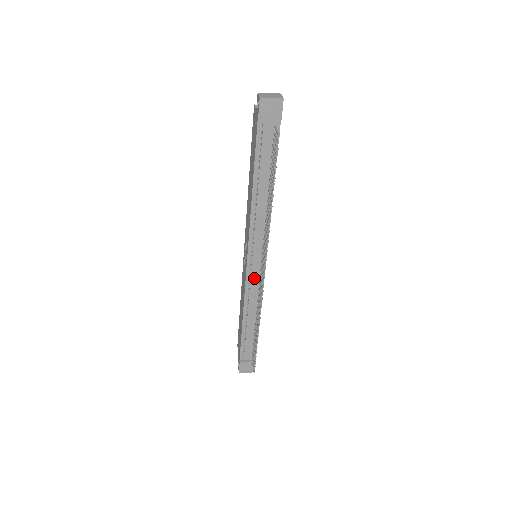
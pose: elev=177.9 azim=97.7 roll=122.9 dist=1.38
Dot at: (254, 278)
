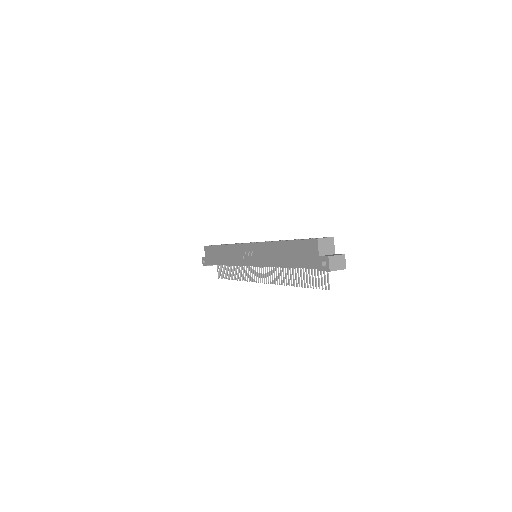
Dot at: occluded
